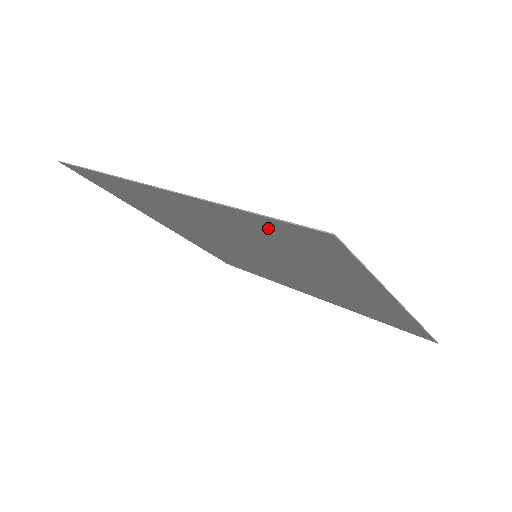
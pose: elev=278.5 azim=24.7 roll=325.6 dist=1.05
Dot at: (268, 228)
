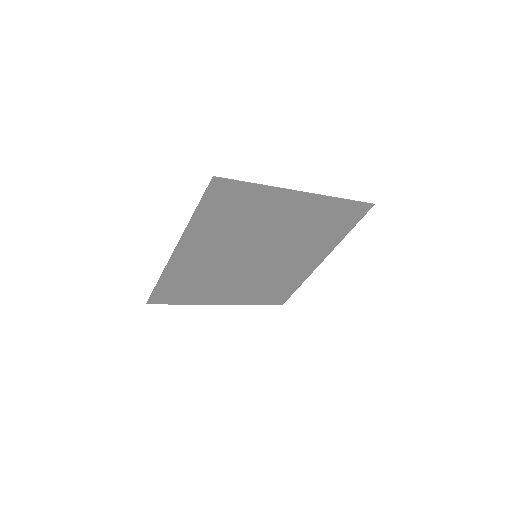
Dot at: (212, 211)
